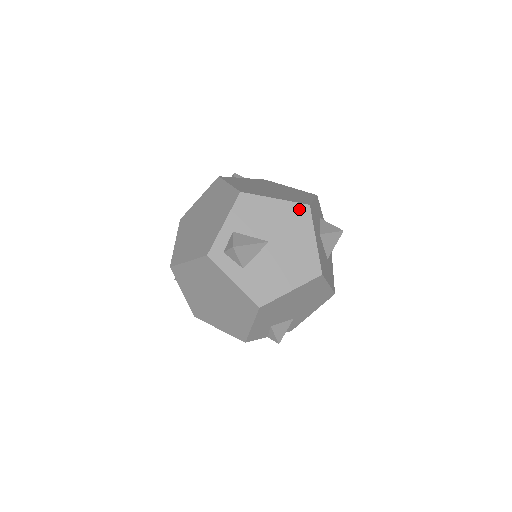
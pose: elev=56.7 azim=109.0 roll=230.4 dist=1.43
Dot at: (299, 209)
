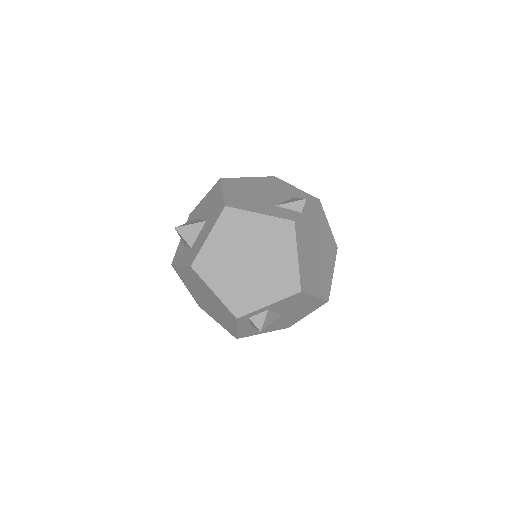
Dot at: (320, 302)
